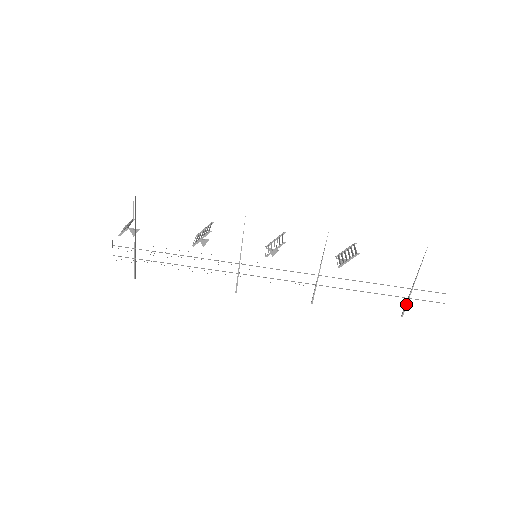
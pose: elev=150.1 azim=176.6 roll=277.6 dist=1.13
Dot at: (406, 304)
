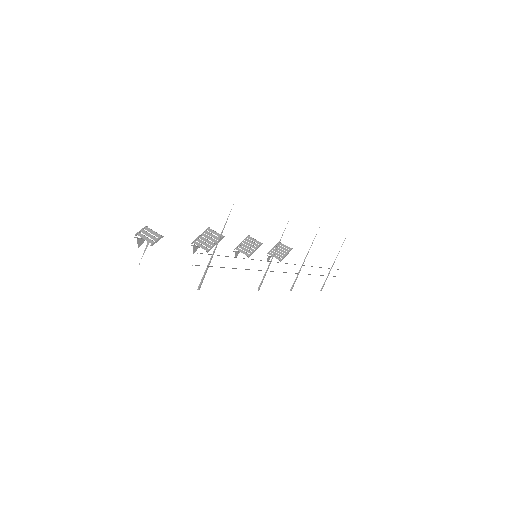
Dot at: occluded
